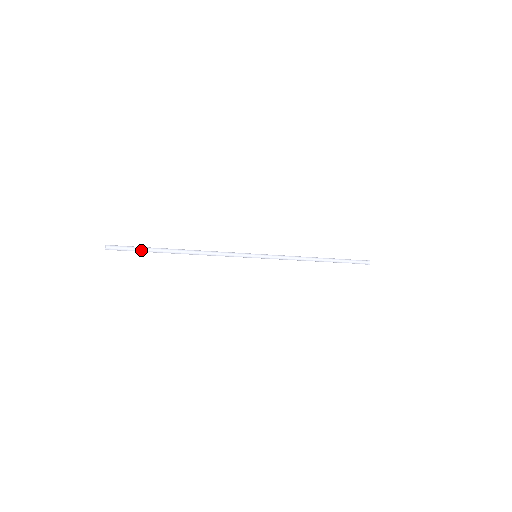
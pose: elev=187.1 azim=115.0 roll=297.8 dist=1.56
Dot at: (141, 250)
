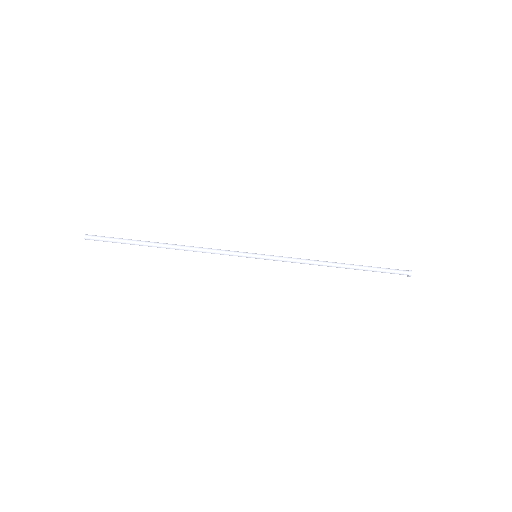
Dot at: (122, 239)
